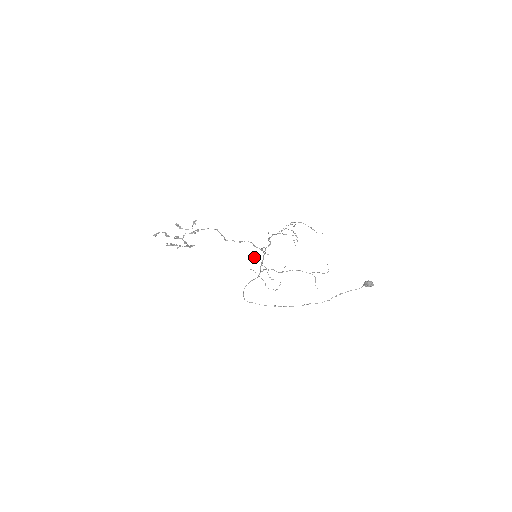
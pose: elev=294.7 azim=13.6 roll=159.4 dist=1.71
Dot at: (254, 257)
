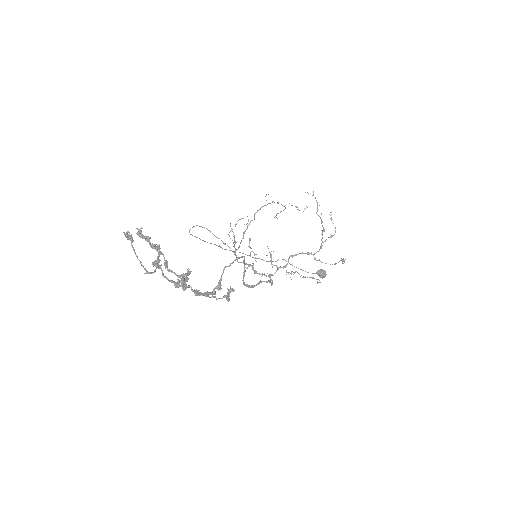
Dot at: occluded
